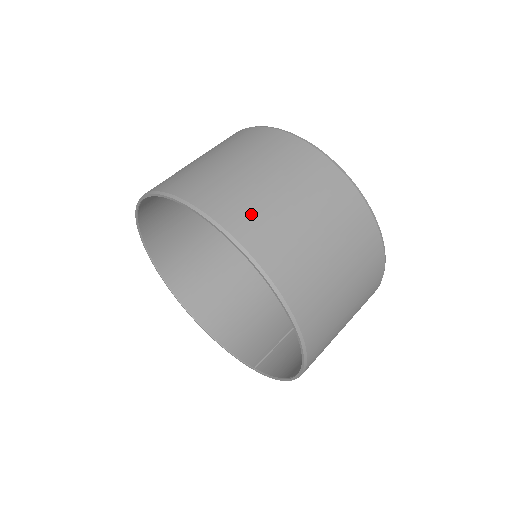
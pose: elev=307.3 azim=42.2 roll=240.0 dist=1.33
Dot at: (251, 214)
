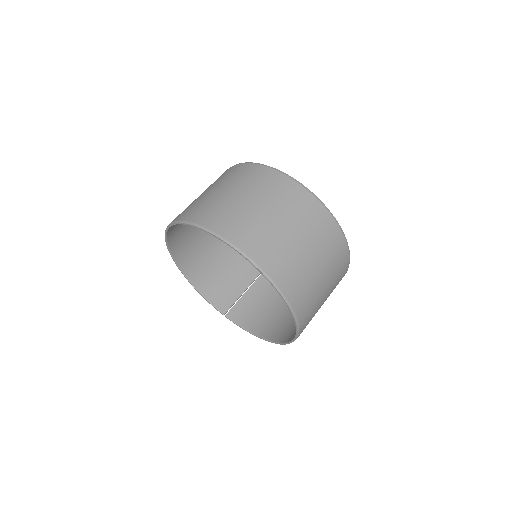
Dot at: (298, 282)
